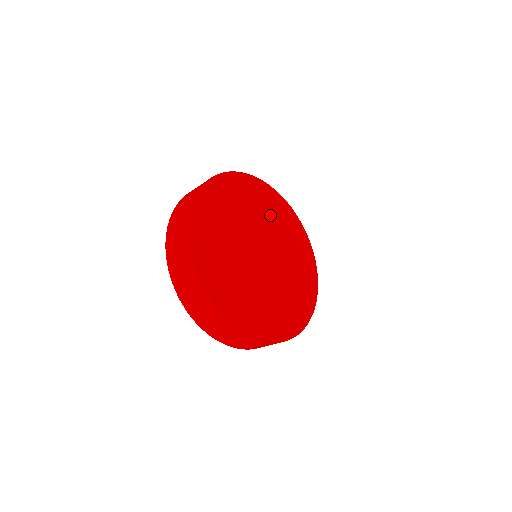
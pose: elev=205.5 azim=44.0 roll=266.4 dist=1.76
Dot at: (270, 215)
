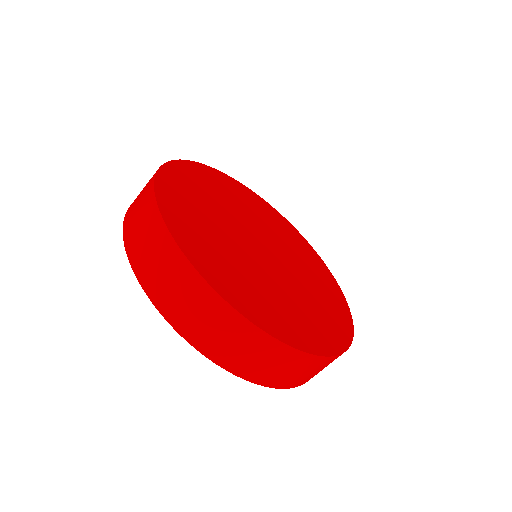
Dot at: (297, 252)
